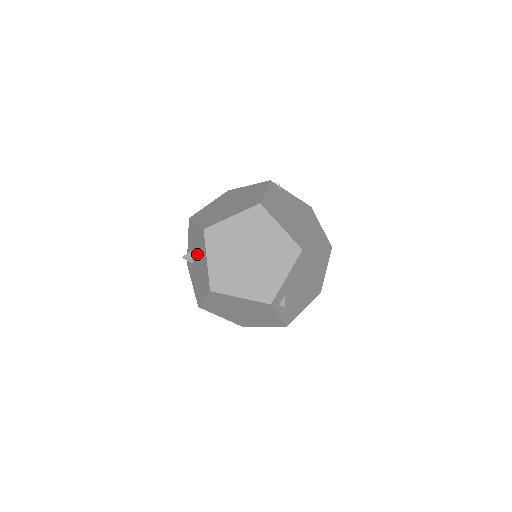
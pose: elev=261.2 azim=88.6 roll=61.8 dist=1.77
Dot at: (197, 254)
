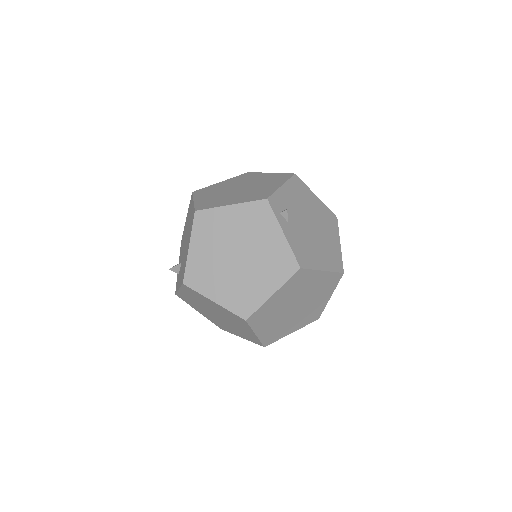
Dot at: (185, 235)
